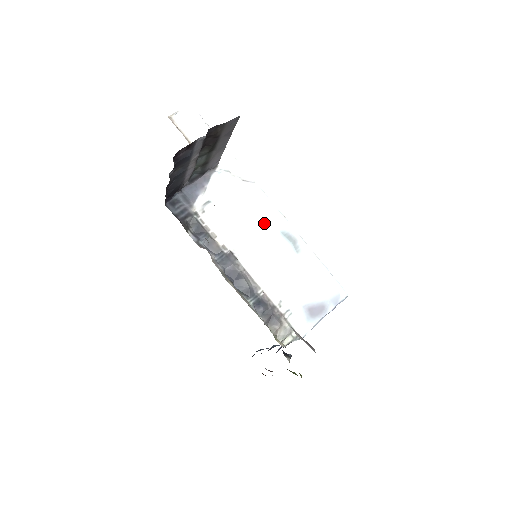
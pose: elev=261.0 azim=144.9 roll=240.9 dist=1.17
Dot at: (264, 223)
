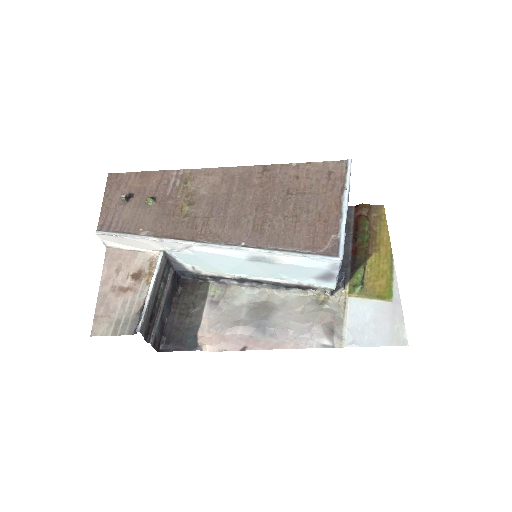
Dot at: (232, 261)
